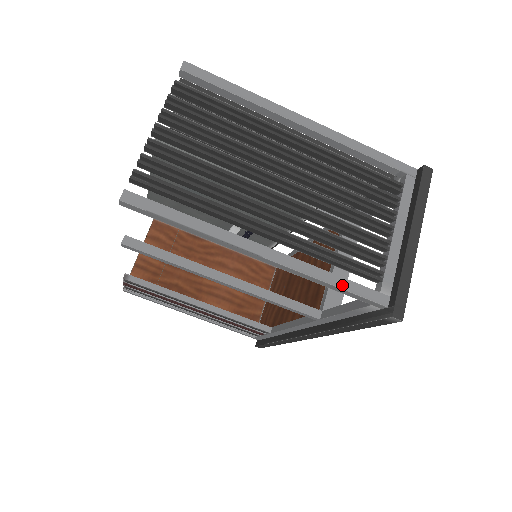
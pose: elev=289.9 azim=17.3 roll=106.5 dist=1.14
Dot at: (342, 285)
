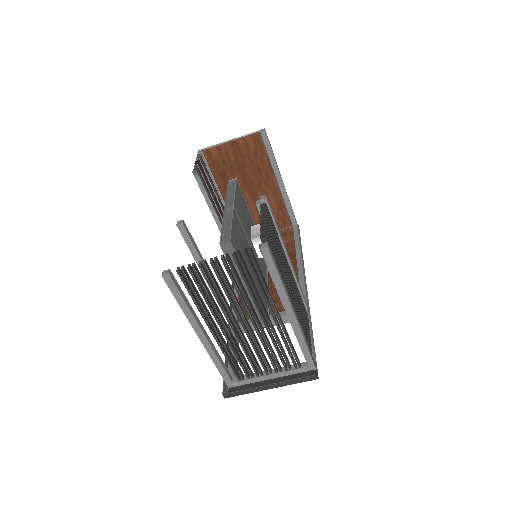
Dot at: (220, 370)
